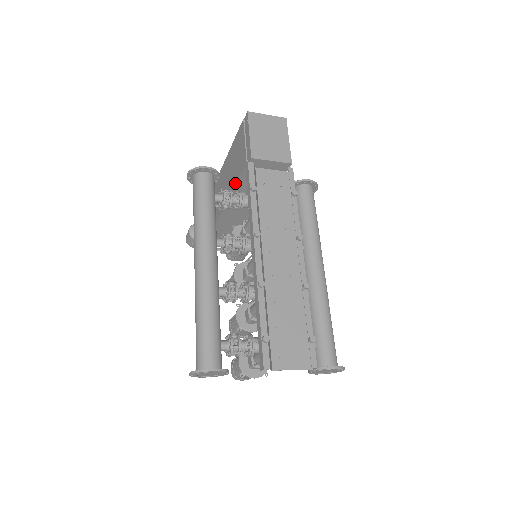
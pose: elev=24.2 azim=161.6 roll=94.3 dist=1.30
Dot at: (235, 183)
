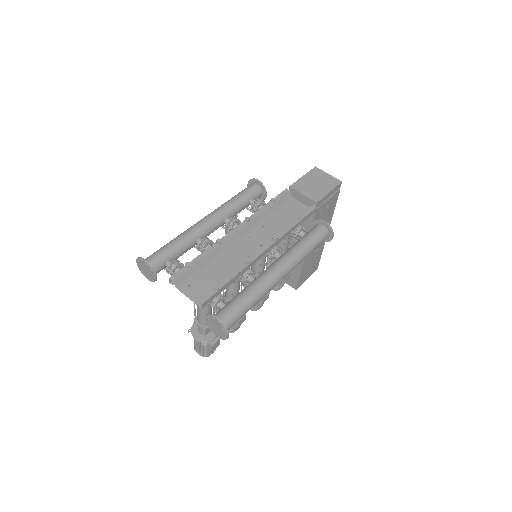
Dot at: occluded
